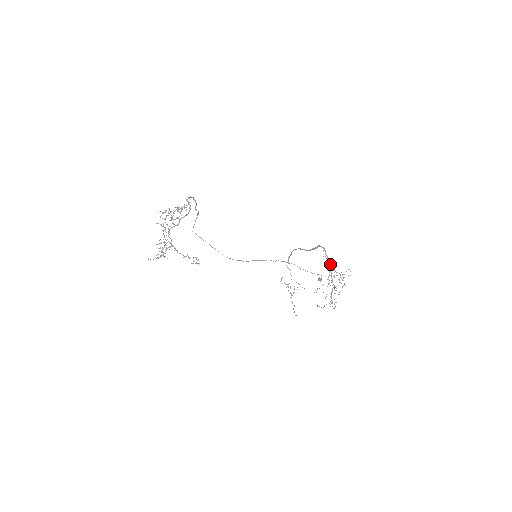
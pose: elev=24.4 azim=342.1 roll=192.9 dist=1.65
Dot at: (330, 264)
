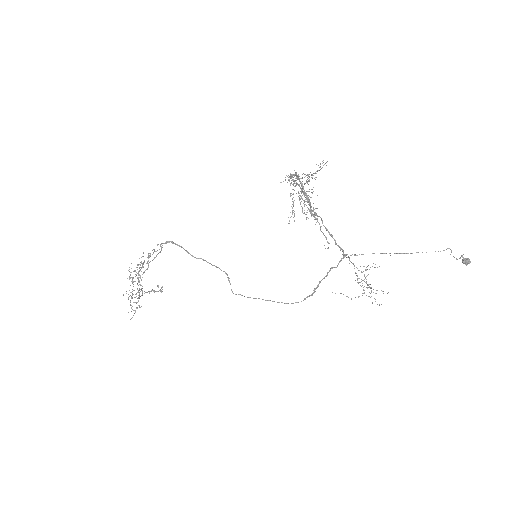
Dot at: (289, 176)
